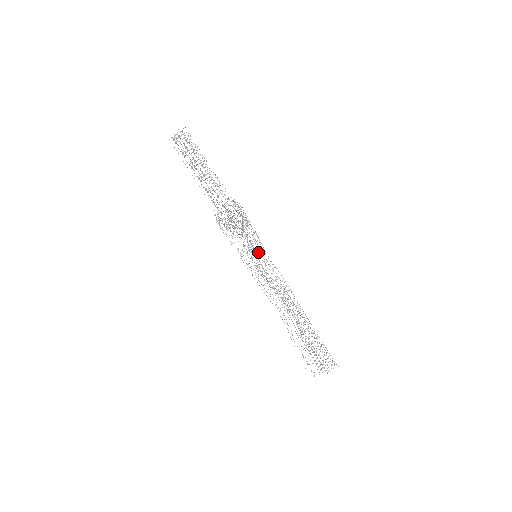
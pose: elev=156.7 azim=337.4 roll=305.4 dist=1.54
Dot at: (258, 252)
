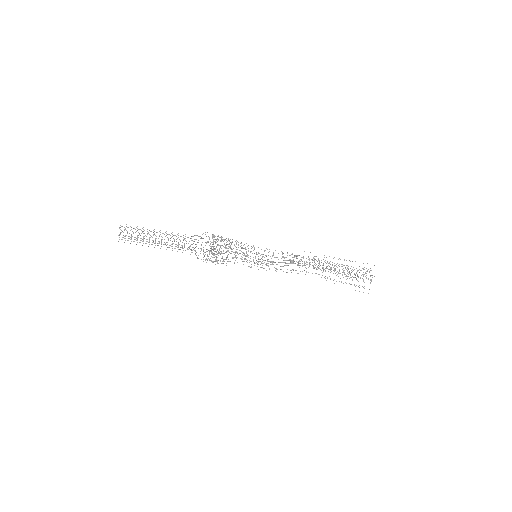
Dot at: (254, 253)
